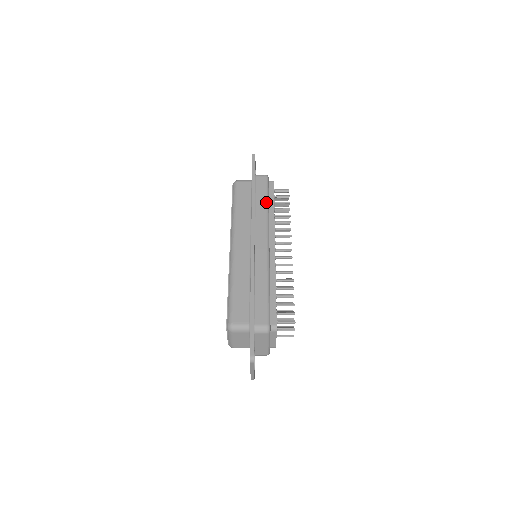
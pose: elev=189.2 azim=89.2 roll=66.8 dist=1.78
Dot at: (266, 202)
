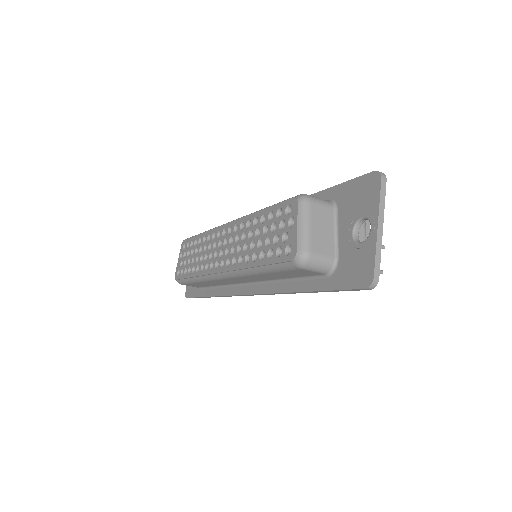
Dot at: occluded
